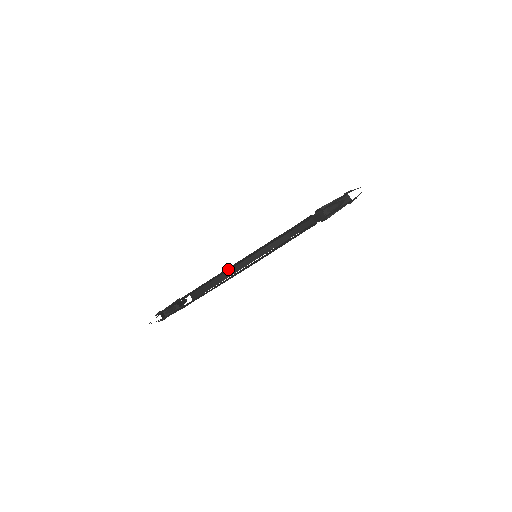
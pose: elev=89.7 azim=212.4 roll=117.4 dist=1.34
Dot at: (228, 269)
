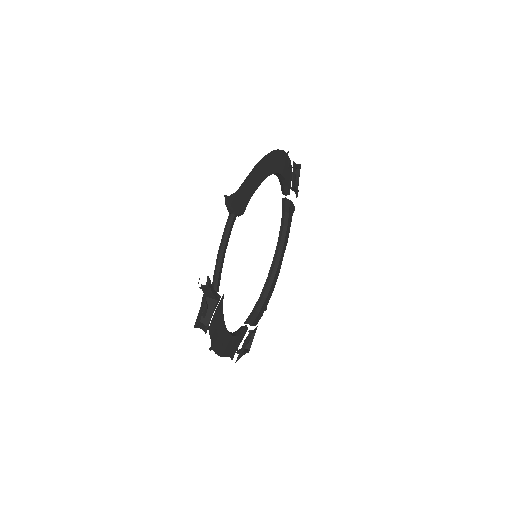
Dot at: occluded
